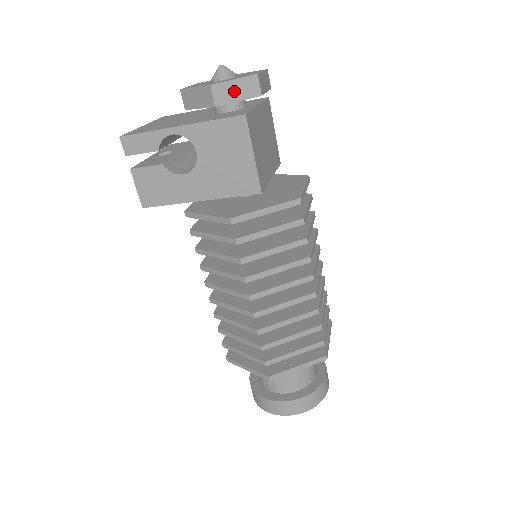
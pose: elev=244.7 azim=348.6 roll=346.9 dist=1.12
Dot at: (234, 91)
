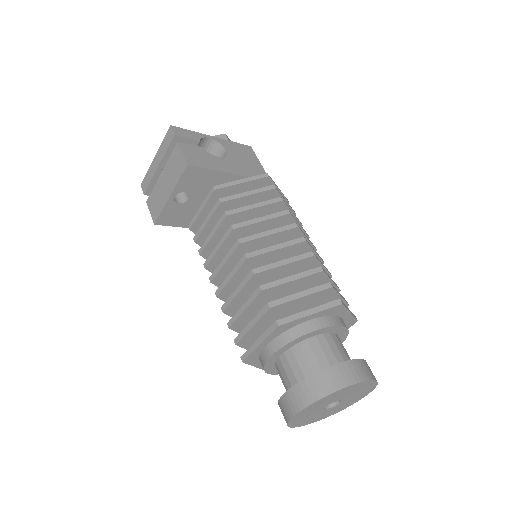
Dot at: occluded
